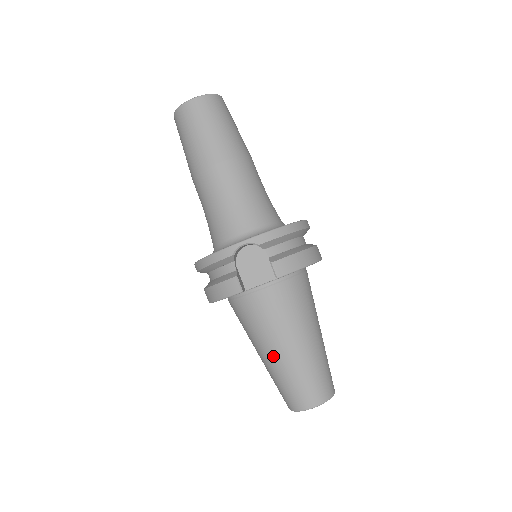
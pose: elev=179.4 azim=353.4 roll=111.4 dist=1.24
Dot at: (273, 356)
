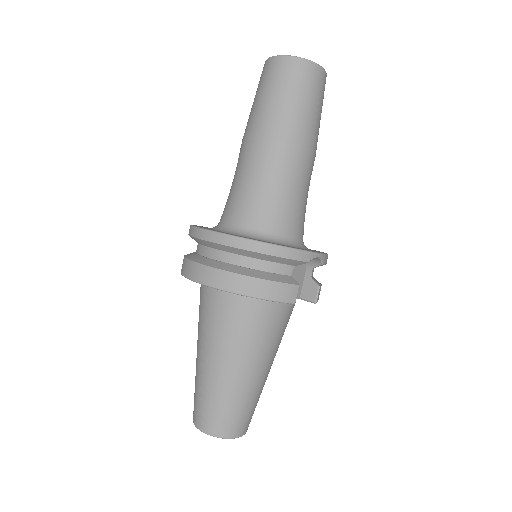
Dot at: (248, 375)
